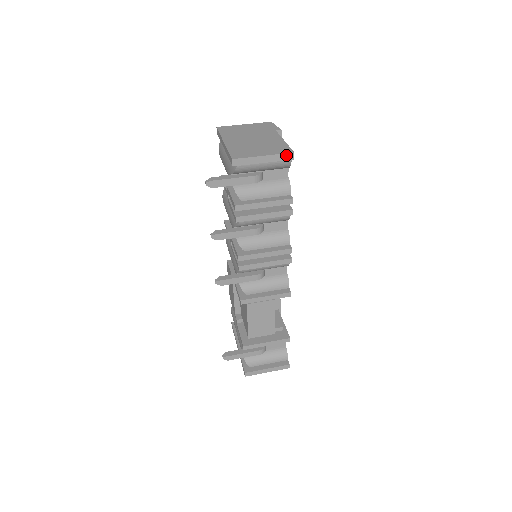
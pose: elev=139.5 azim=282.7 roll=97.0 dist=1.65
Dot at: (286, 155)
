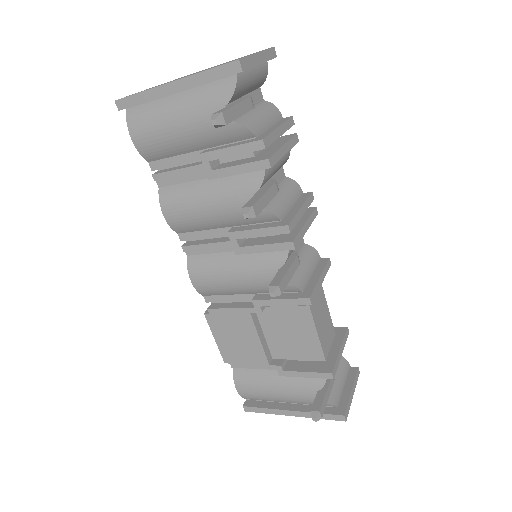
Dot at: (270, 51)
